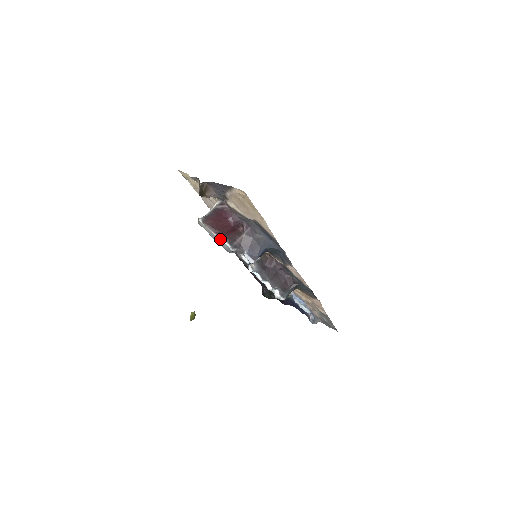
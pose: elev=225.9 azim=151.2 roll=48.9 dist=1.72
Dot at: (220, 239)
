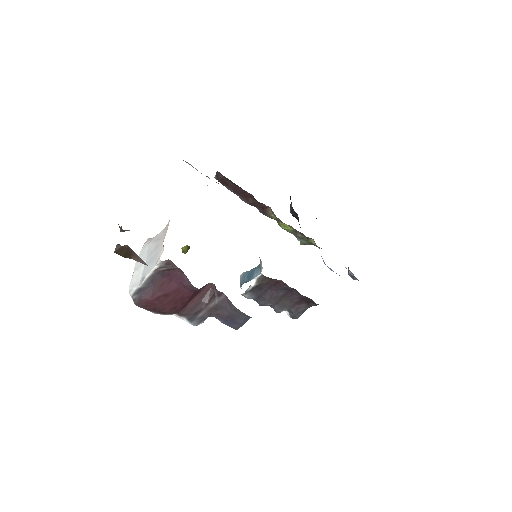
Dot at: occluded
